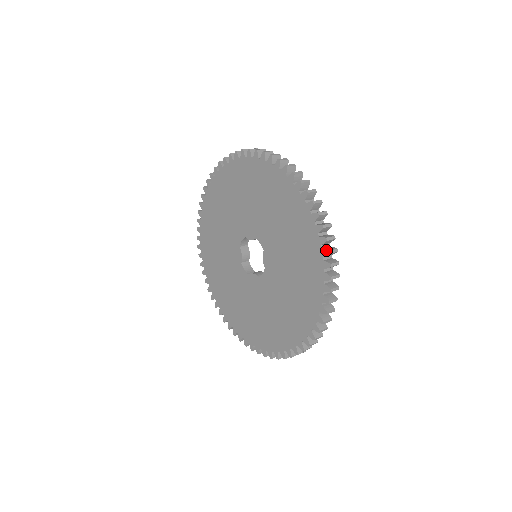
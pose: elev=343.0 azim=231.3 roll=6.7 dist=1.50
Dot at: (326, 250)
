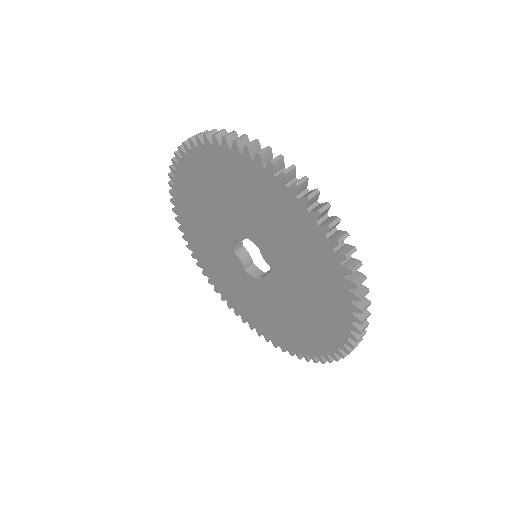
Dot at: (323, 361)
